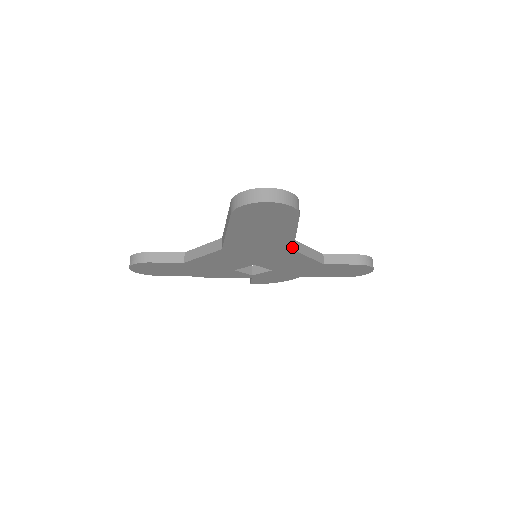
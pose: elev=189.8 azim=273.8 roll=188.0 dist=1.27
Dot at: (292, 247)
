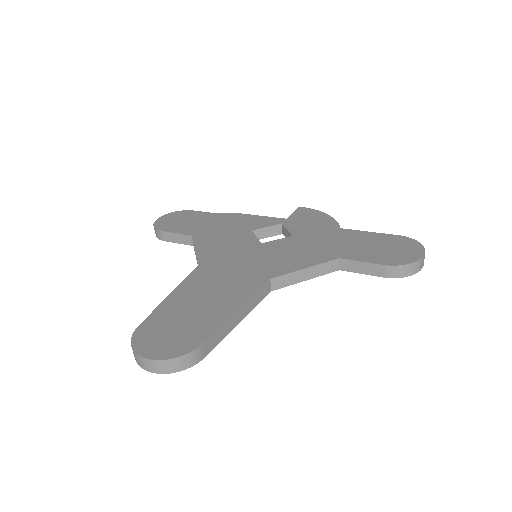
Dot at: (264, 296)
